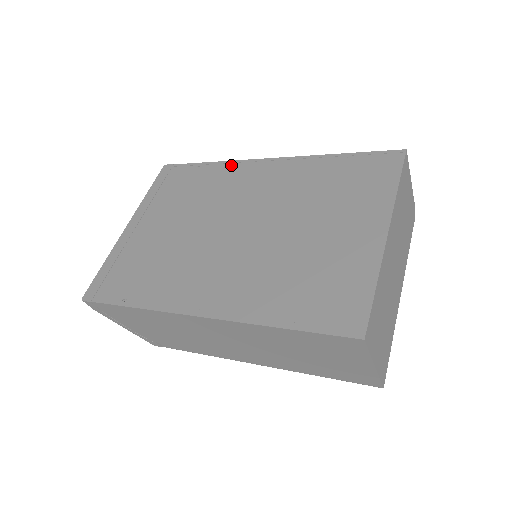
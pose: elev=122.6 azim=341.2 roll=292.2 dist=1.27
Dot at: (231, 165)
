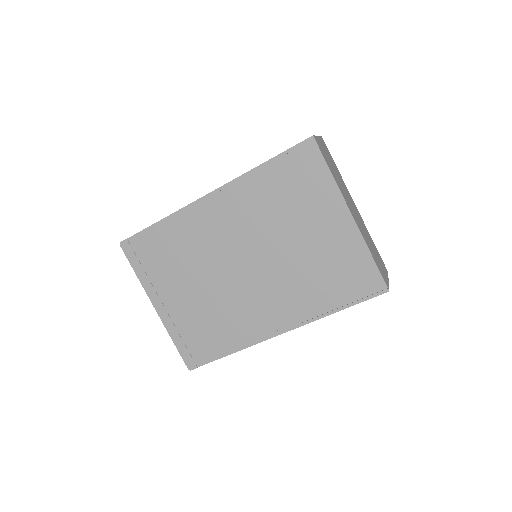
Dot at: (181, 215)
